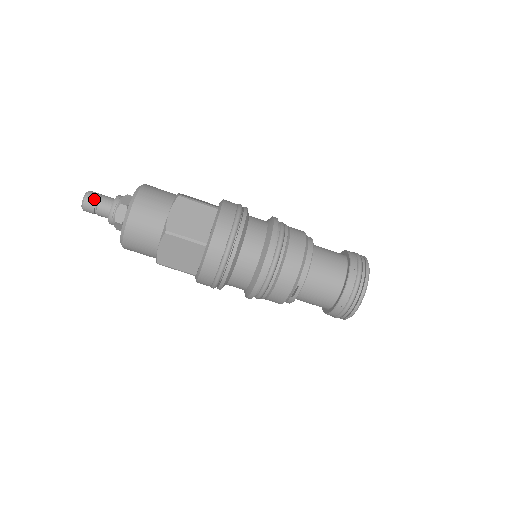
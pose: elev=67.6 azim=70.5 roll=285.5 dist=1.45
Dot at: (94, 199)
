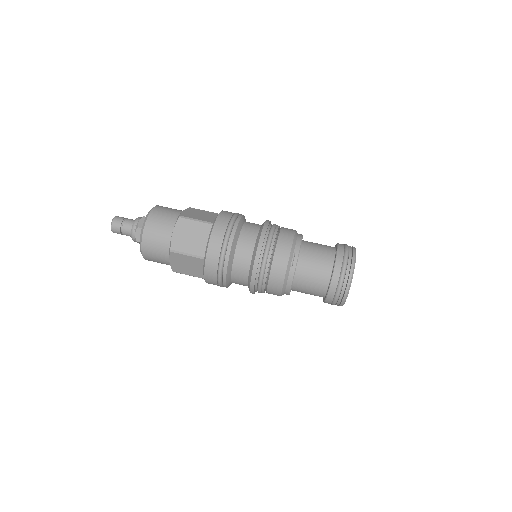
Dot at: (122, 218)
